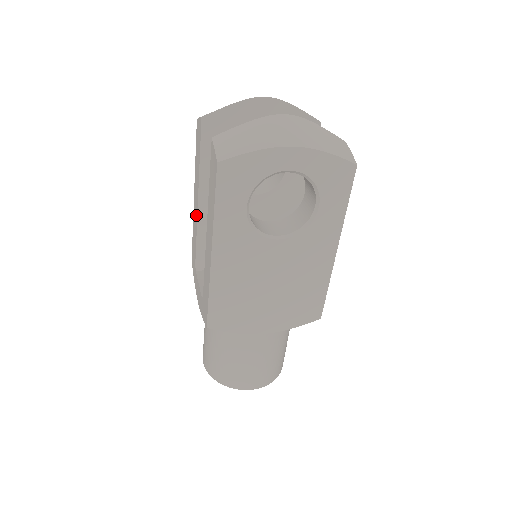
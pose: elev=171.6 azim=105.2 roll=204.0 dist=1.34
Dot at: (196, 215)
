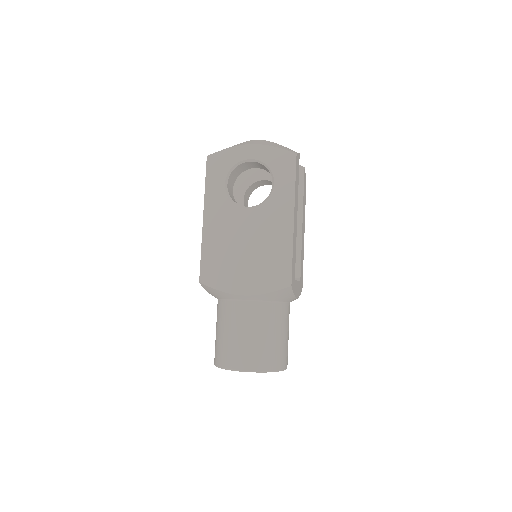
Dot at: occluded
